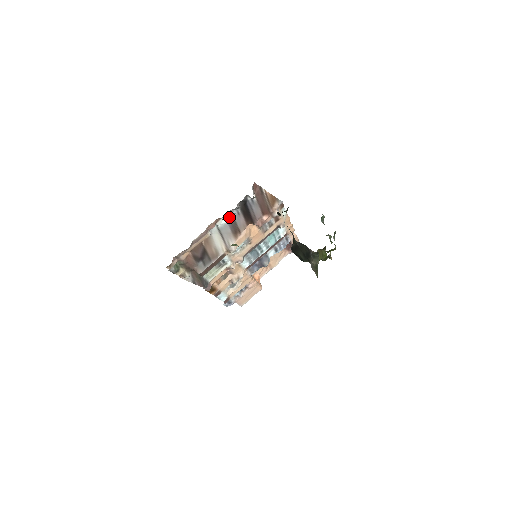
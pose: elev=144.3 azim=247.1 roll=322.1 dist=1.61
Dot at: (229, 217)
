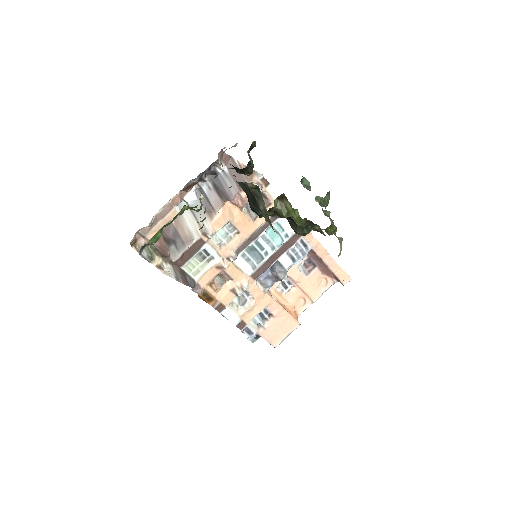
Dot at: (200, 193)
